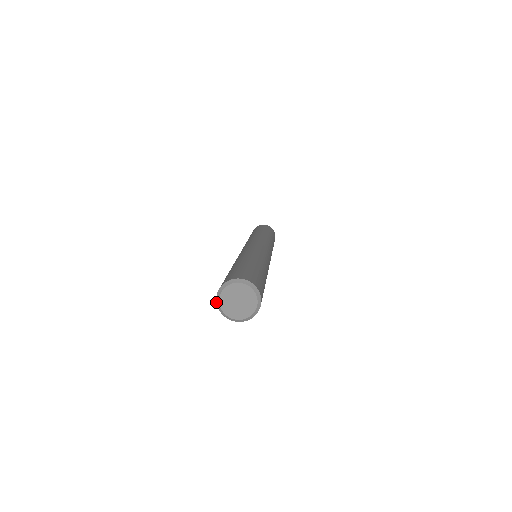
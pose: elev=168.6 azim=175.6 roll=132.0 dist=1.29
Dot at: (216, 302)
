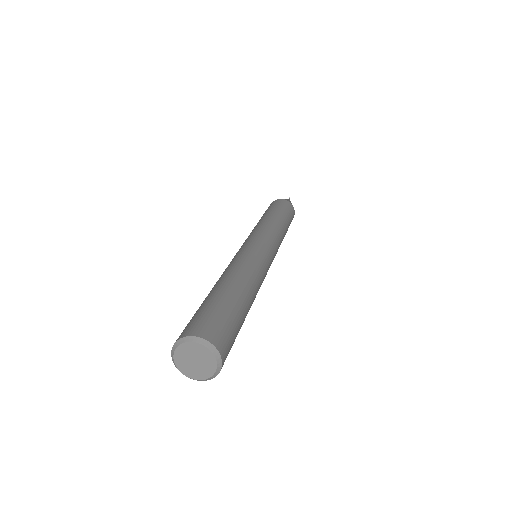
Dot at: occluded
